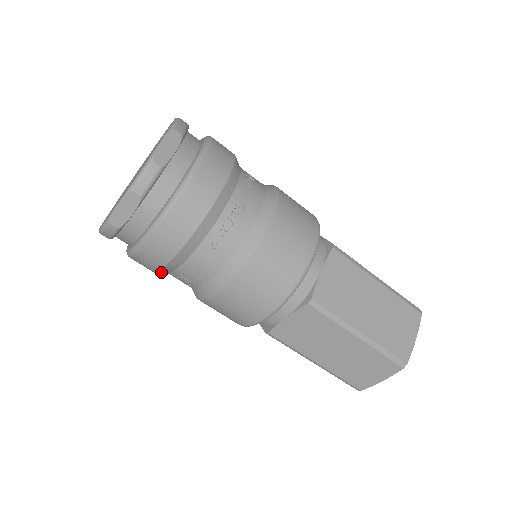
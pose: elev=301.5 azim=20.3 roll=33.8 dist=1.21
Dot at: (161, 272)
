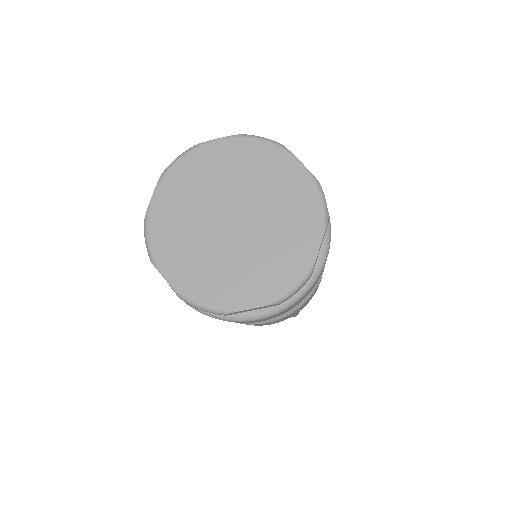
Dot at: occluded
